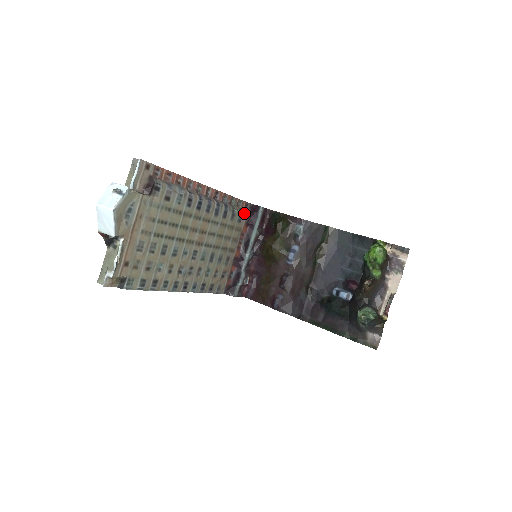
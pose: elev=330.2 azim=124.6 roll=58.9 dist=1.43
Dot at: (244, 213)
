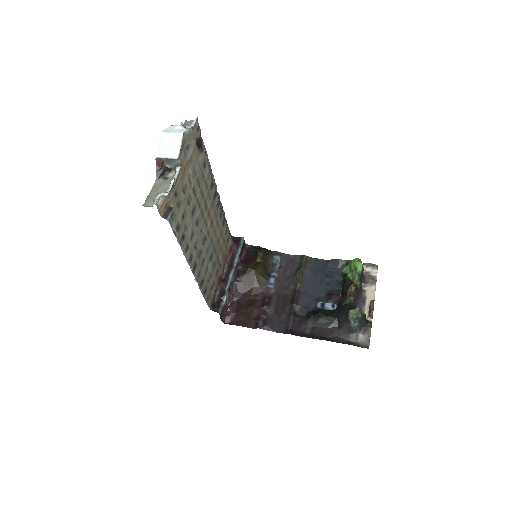
Dot at: (230, 237)
